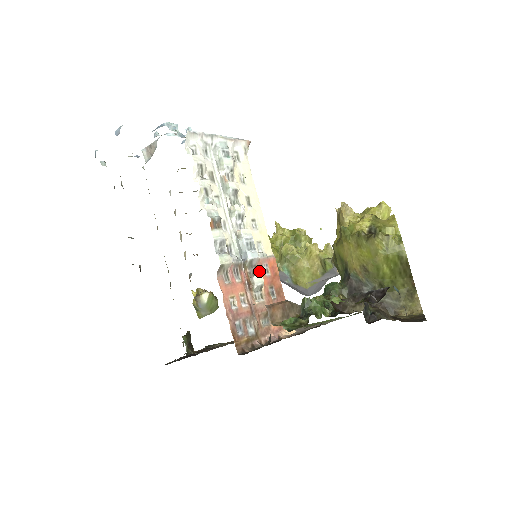
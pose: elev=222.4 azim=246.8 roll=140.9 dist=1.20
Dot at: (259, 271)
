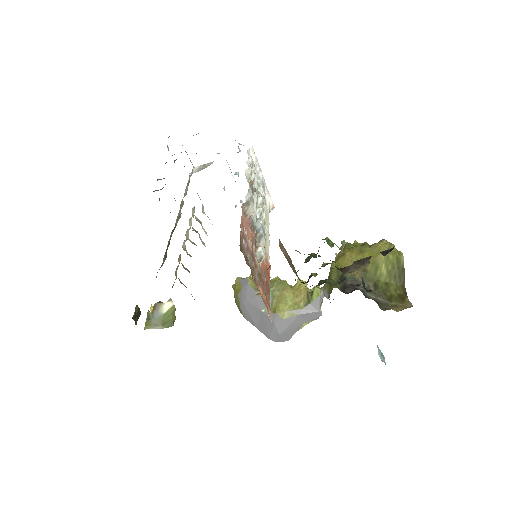
Dot at: occluded
